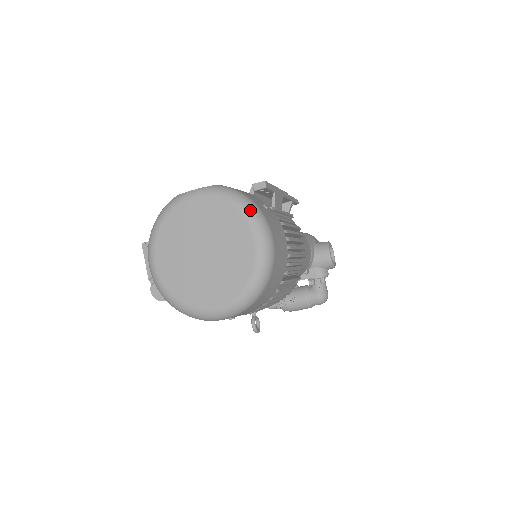
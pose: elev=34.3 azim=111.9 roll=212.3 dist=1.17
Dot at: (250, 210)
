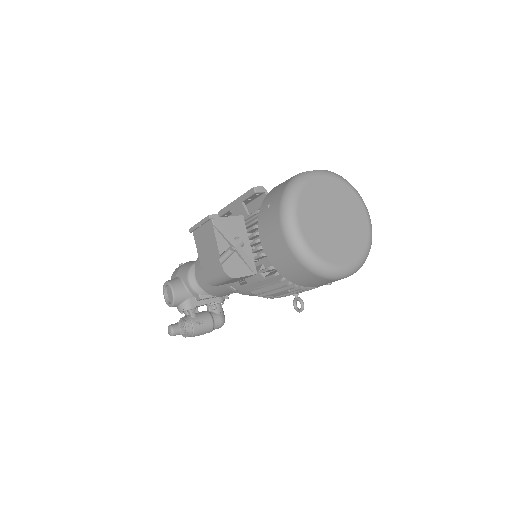
Dot at: (359, 194)
